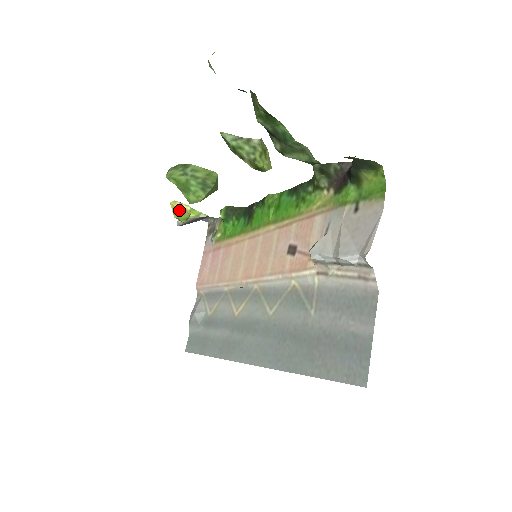
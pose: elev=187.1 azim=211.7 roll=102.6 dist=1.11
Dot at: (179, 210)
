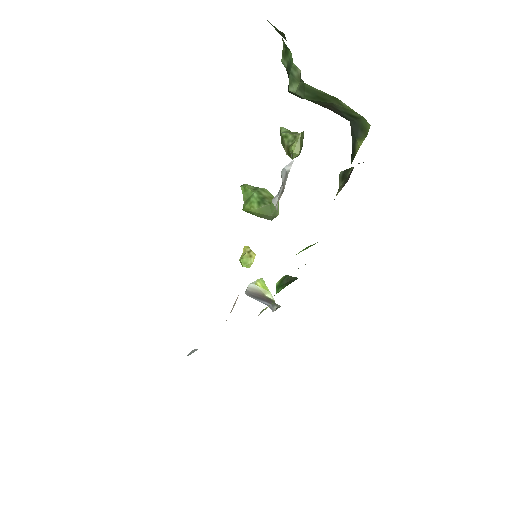
Dot at: (246, 253)
